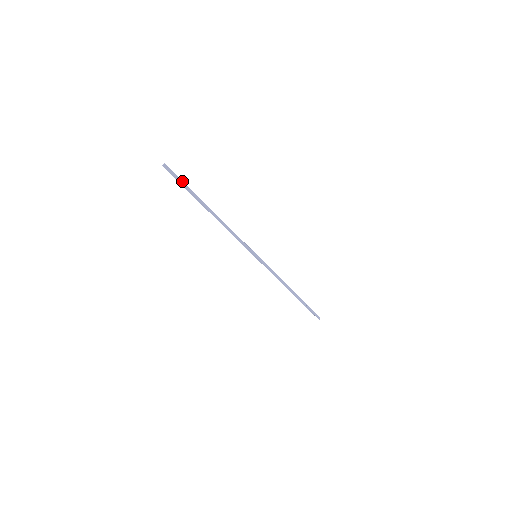
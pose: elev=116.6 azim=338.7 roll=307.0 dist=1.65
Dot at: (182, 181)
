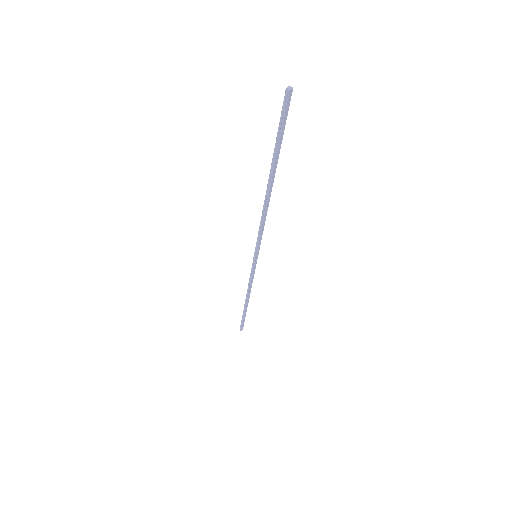
Dot at: (284, 128)
